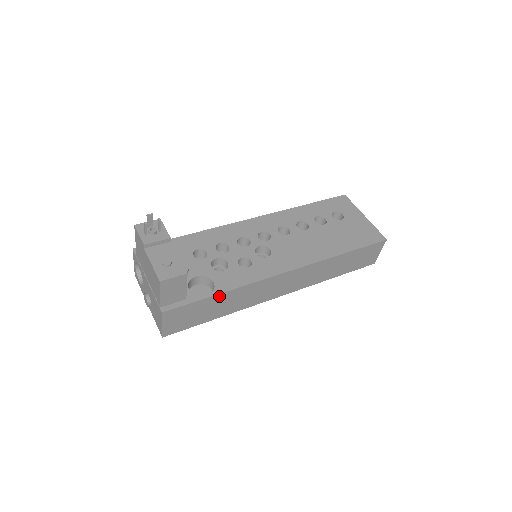
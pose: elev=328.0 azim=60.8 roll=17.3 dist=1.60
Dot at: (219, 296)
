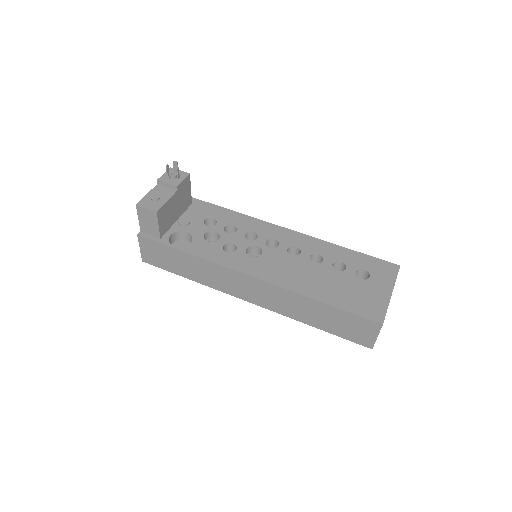
Dot at: (184, 254)
